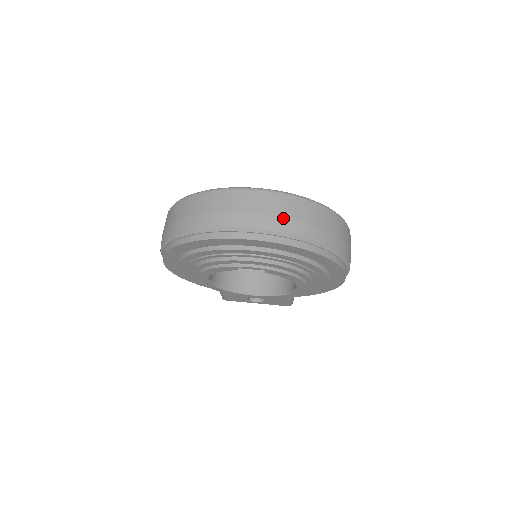
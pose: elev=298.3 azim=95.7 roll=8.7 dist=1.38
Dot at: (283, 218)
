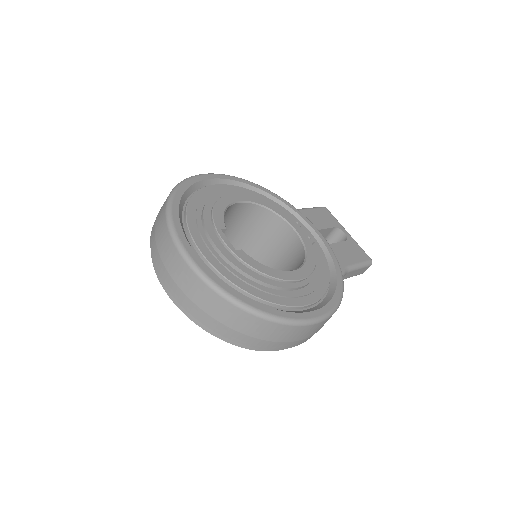
Dot at: (186, 296)
